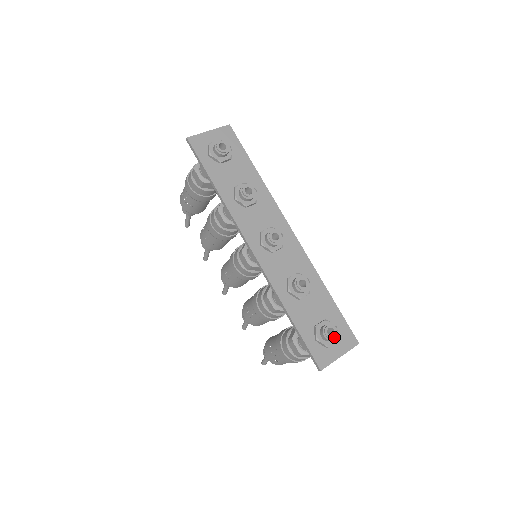
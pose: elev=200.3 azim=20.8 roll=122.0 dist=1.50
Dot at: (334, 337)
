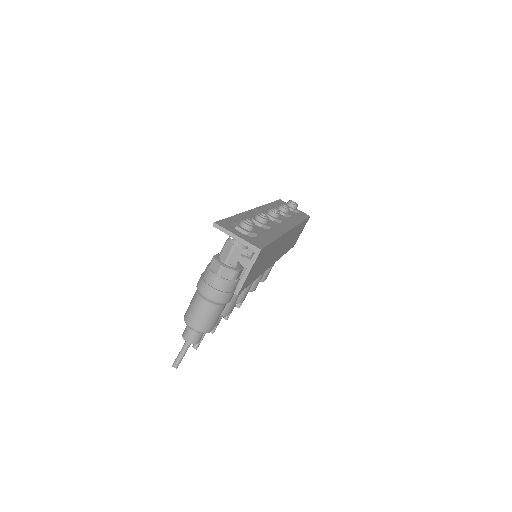
Dot at: (247, 222)
